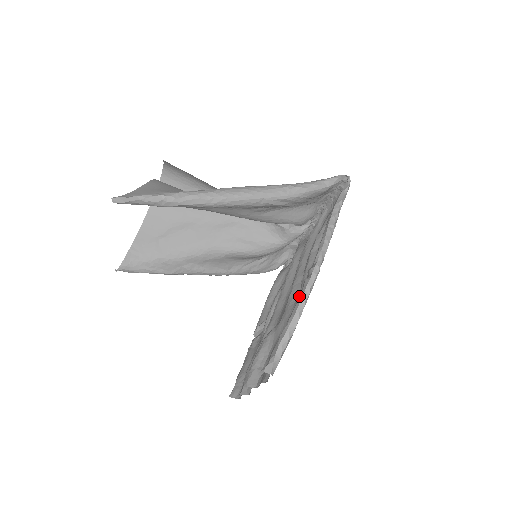
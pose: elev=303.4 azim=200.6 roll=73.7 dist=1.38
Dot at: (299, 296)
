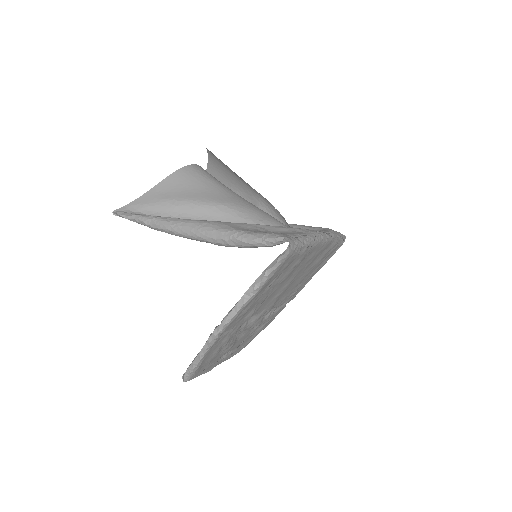
Dot at: (205, 343)
